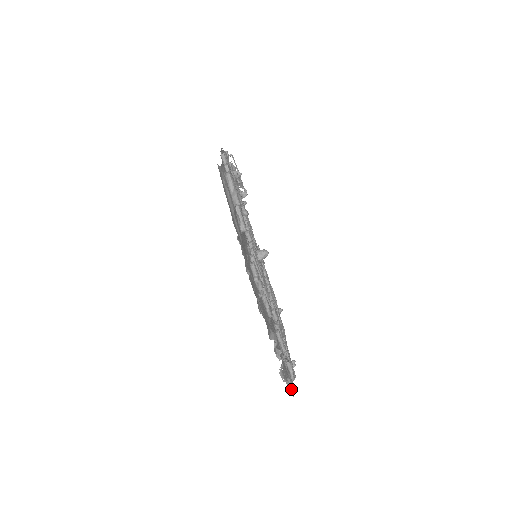
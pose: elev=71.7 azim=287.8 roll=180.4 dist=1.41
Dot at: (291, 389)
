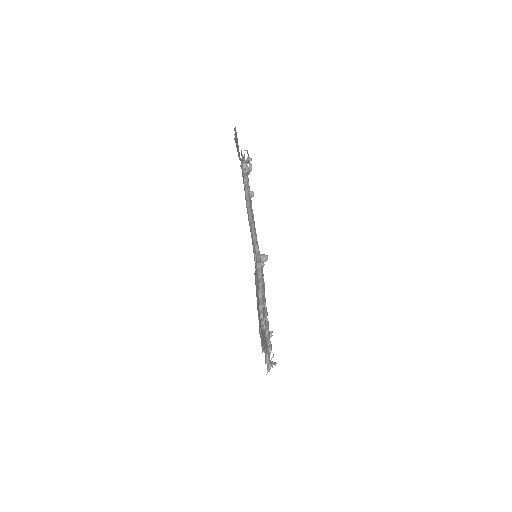
Dot at: occluded
